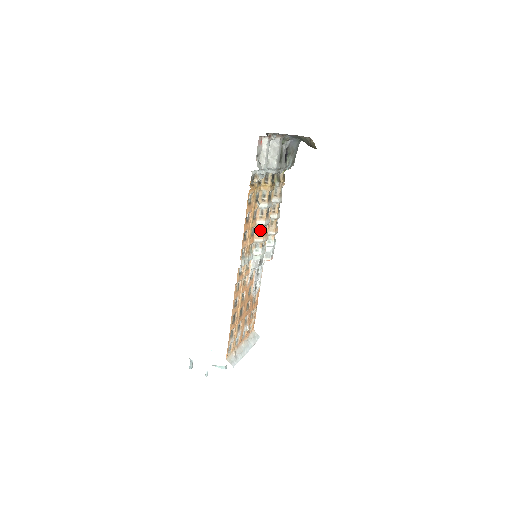
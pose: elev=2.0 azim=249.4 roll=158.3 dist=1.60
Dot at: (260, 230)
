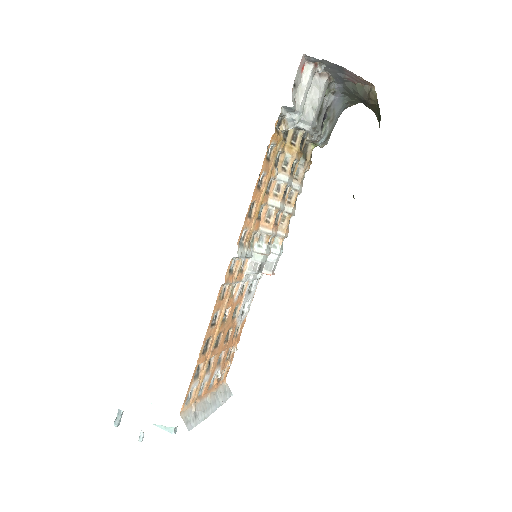
Dot at: (270, 215)
